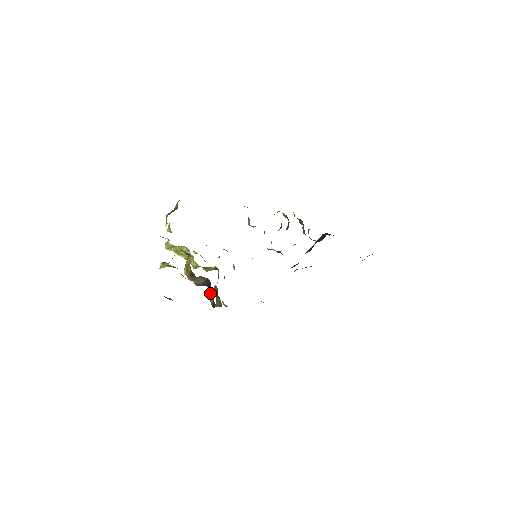
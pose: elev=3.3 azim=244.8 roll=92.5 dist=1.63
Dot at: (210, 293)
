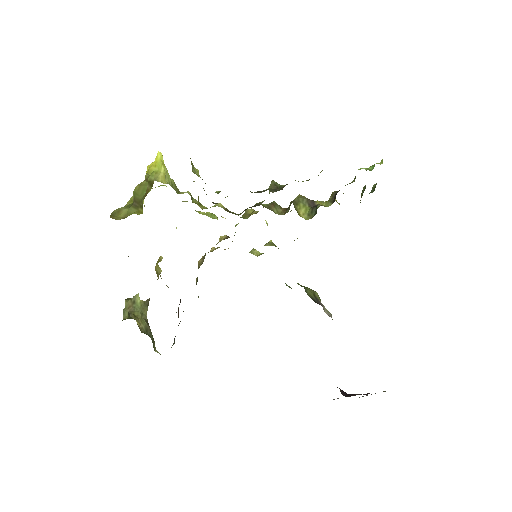
Dot at: (178, 310)
